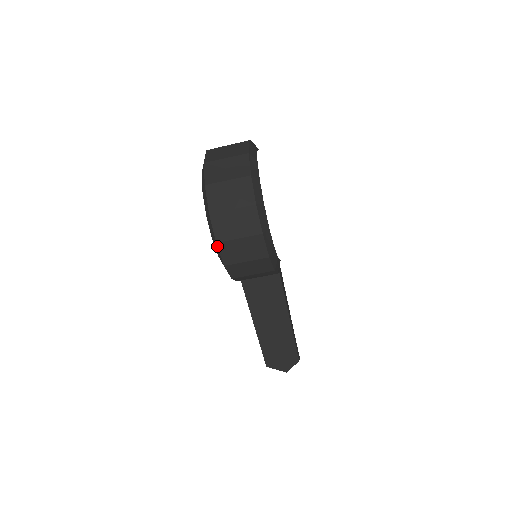
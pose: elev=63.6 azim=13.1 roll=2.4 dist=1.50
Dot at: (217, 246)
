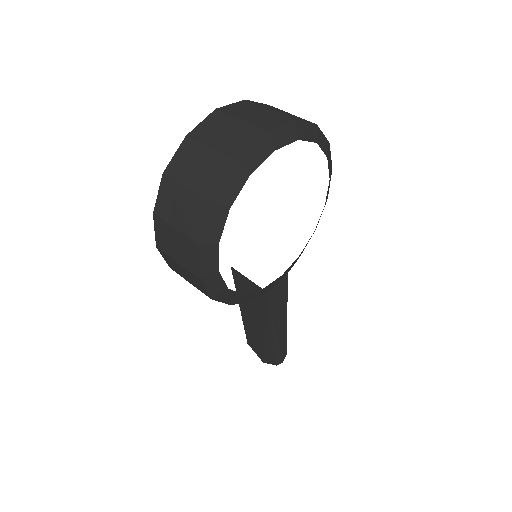
Dot at: (158, 250)
